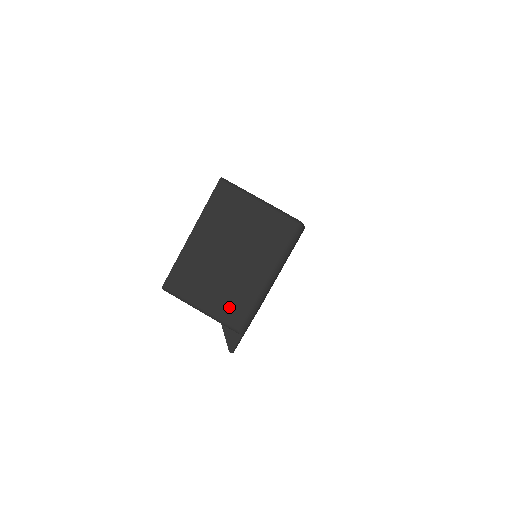
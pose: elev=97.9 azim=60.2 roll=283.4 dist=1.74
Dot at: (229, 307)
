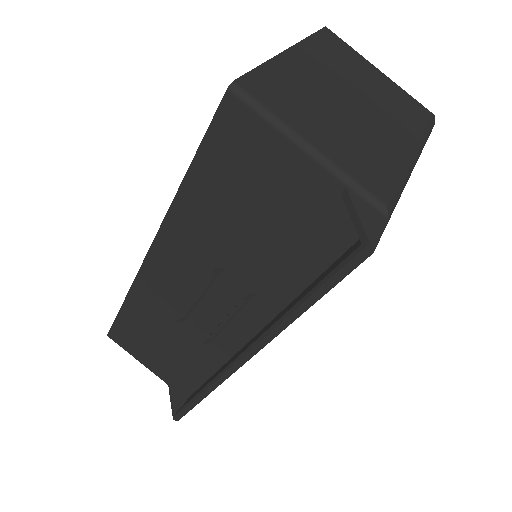
Dot at: (363, 162)
